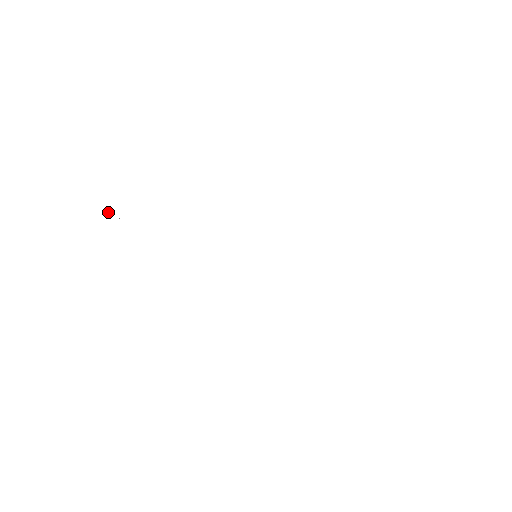
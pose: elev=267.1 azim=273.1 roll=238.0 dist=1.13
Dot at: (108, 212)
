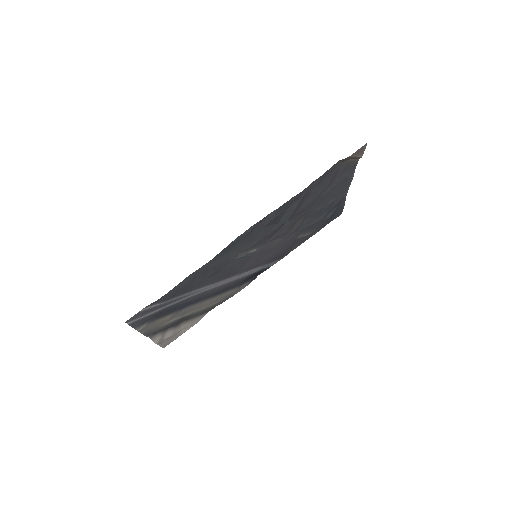
Dot at: (160, 346)
